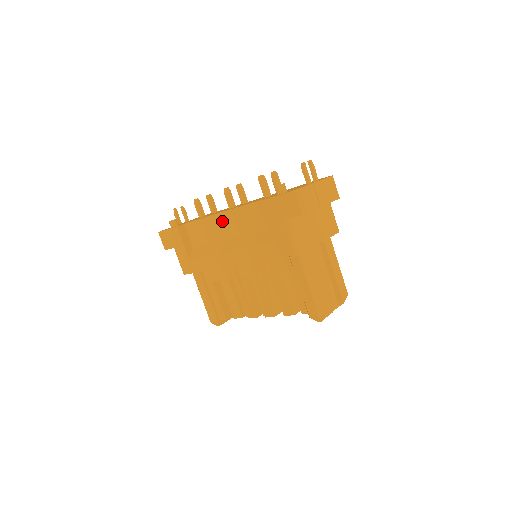
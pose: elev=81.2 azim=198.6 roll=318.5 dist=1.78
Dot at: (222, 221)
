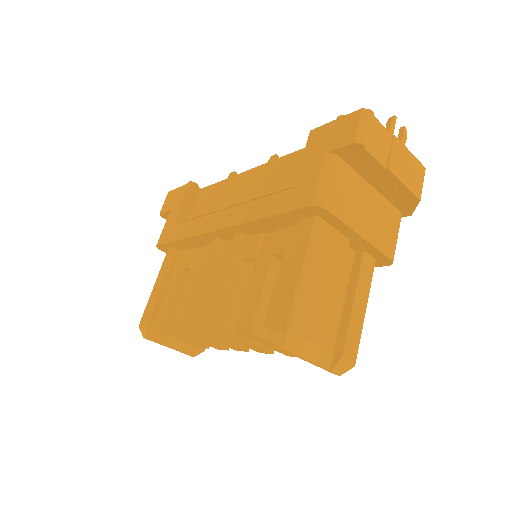
Dot at: (244, 181)
